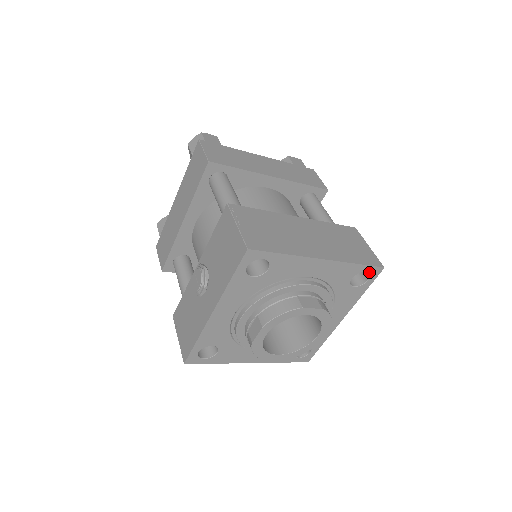
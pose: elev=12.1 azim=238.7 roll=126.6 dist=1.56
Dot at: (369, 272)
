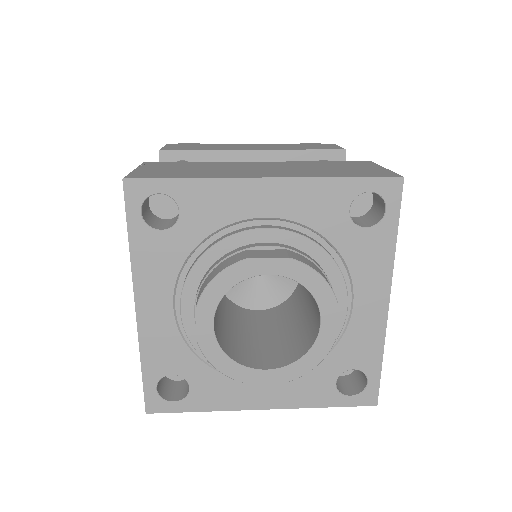
Dot at: (377, 192)
